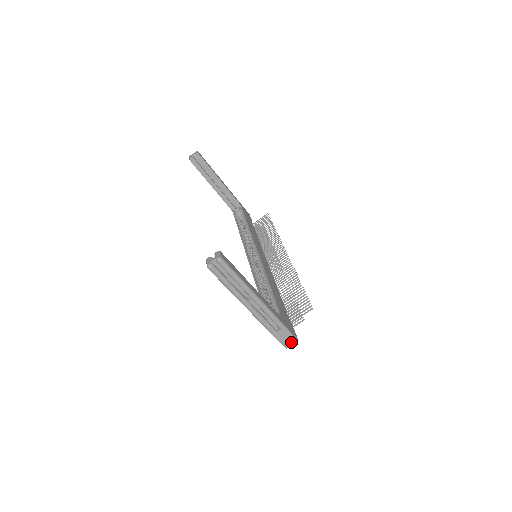
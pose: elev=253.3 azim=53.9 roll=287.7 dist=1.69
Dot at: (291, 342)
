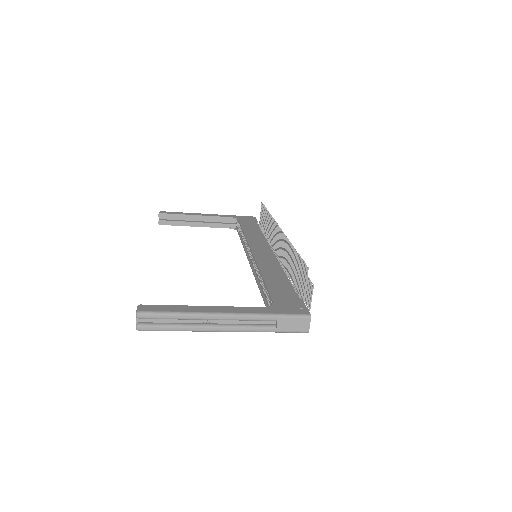
Dot at: (305, 323)
